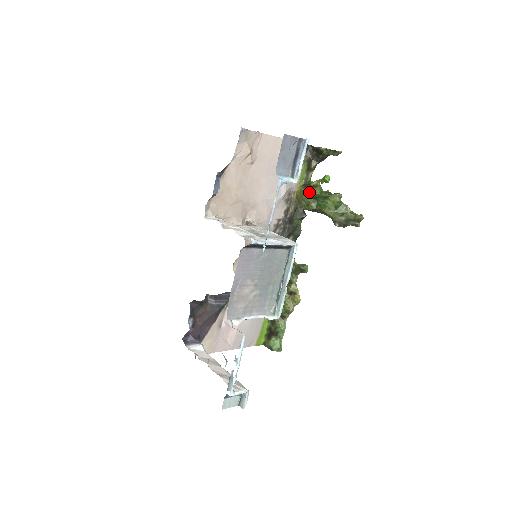
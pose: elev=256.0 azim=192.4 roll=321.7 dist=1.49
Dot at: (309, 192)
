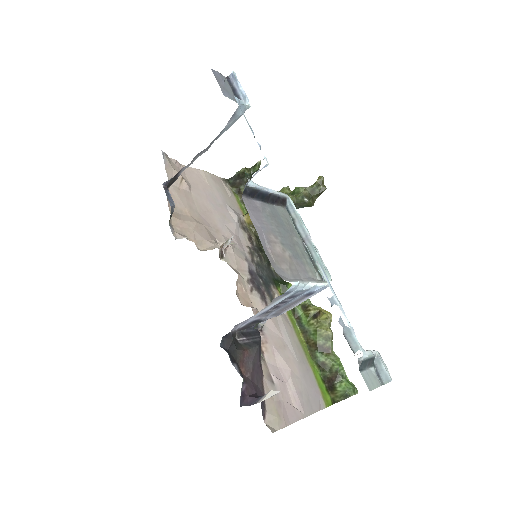
Dot at: occluded
